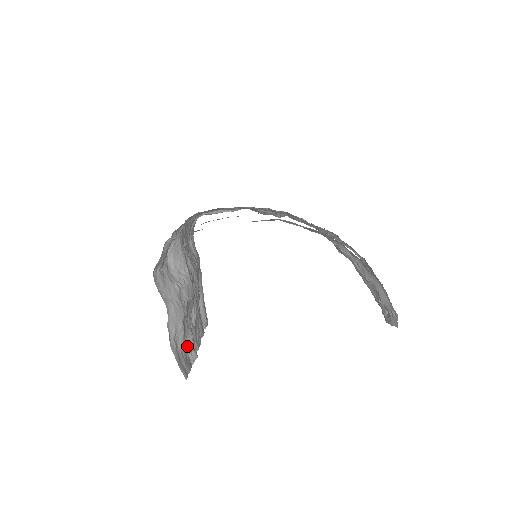
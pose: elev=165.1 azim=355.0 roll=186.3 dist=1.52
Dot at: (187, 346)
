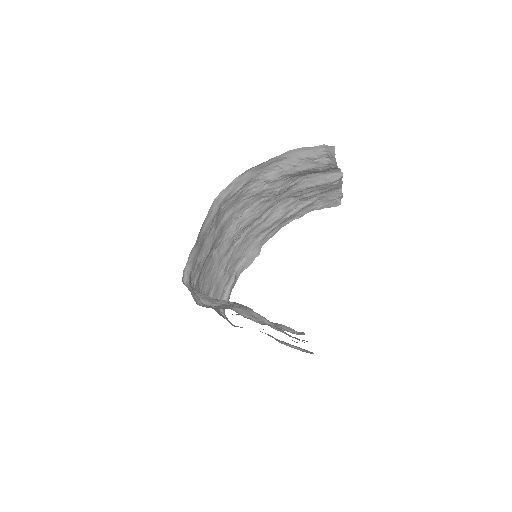
Dot at: (284, 330)
